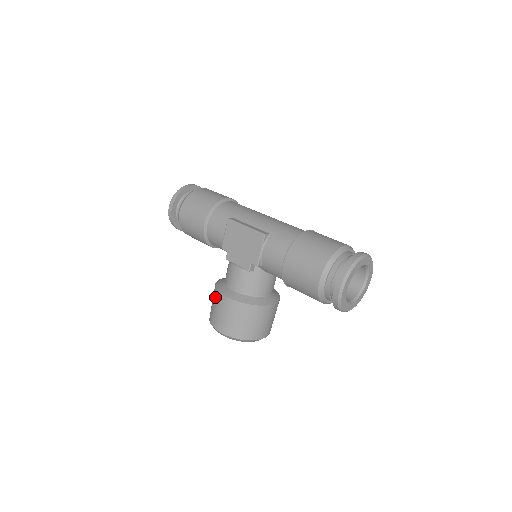
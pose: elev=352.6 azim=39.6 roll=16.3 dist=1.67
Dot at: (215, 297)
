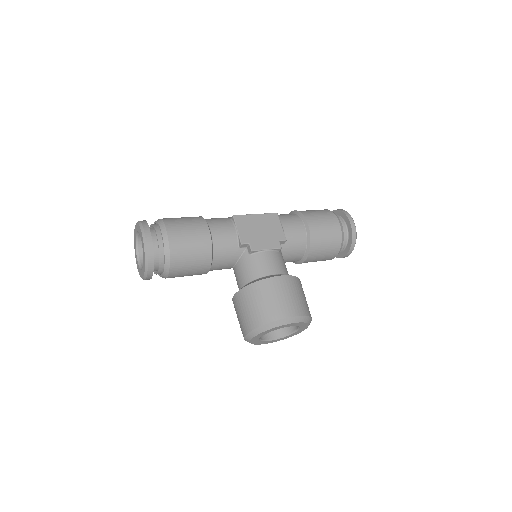
Dot at: (266, 288)
